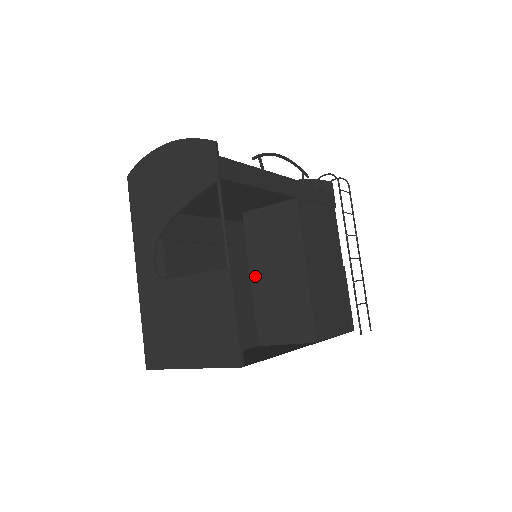
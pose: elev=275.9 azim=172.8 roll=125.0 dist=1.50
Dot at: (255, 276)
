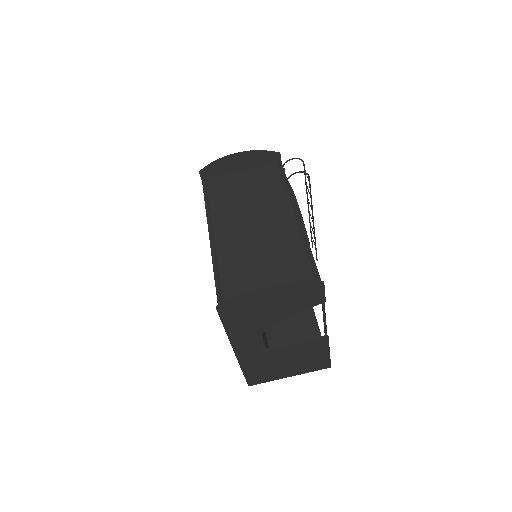
Dot at: occluded
